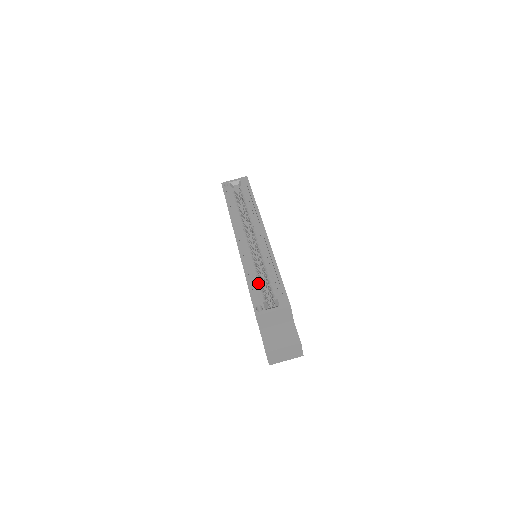
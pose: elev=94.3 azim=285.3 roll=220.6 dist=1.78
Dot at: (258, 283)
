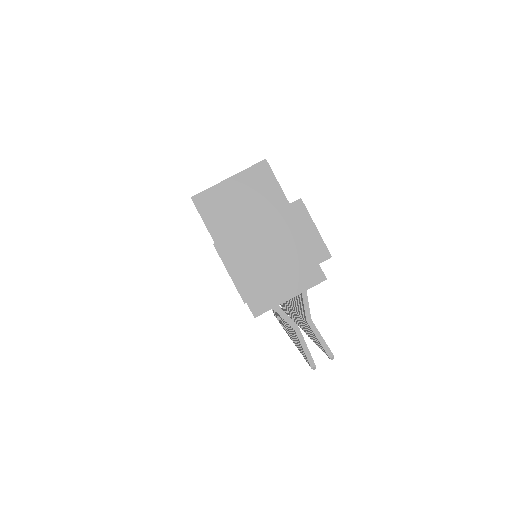
Dot at: occluded
